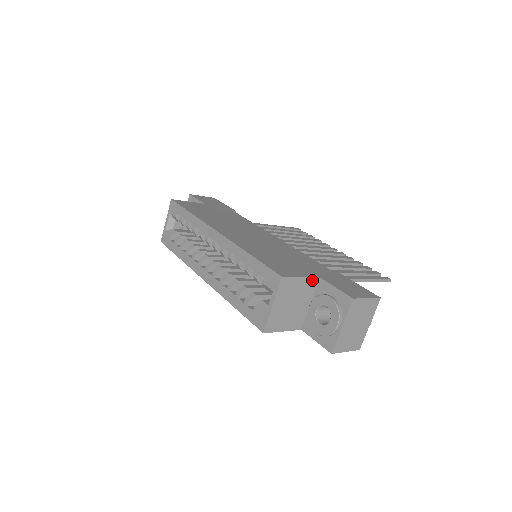
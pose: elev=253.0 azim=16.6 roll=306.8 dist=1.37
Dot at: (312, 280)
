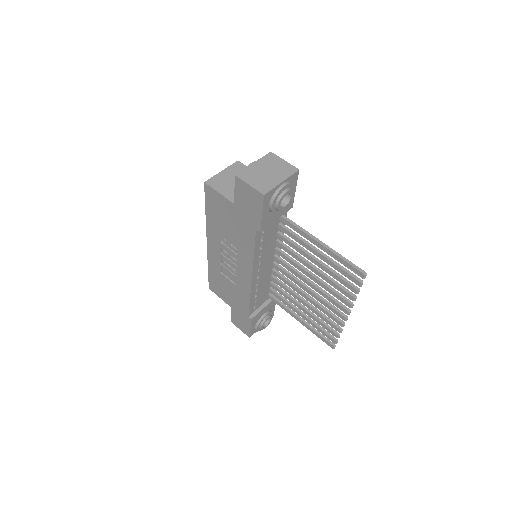
Dot at: occluded
